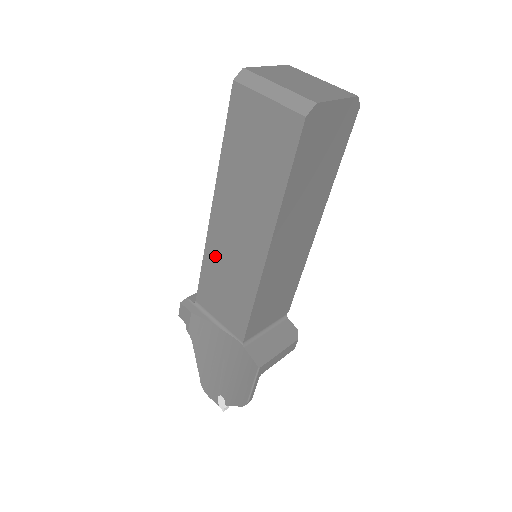
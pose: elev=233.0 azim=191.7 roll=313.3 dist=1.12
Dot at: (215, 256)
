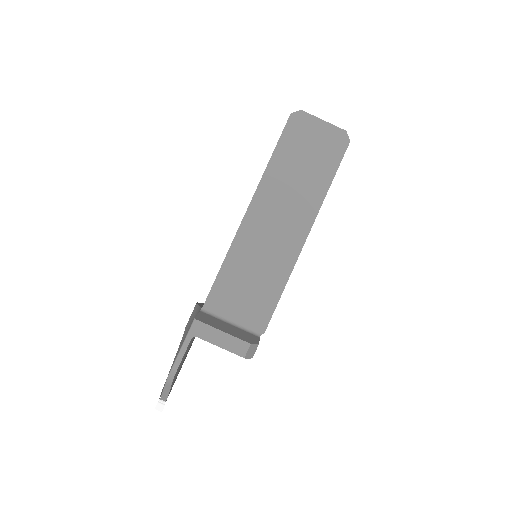
Dot at: occluded
